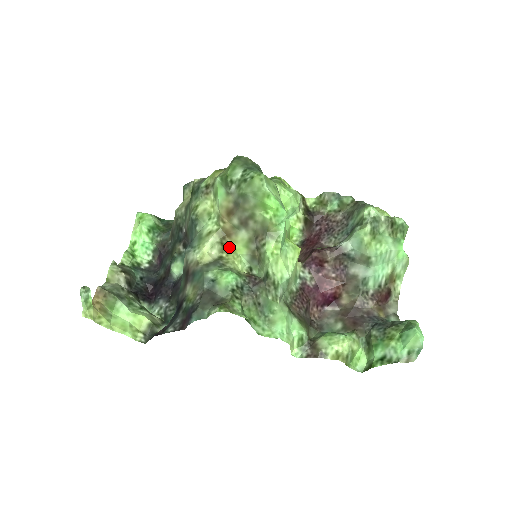
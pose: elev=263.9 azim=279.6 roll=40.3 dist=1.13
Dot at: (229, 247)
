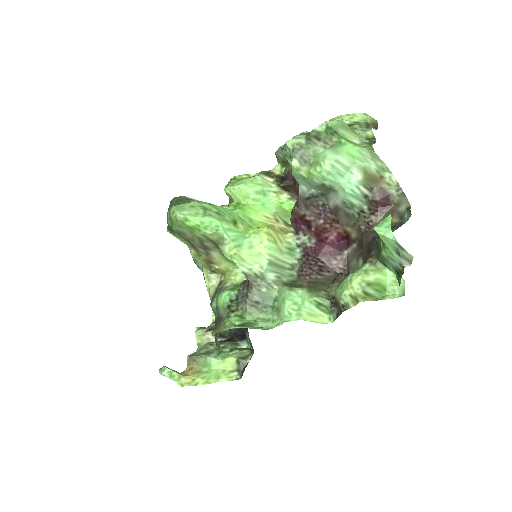
Dot at: (221, 270)
